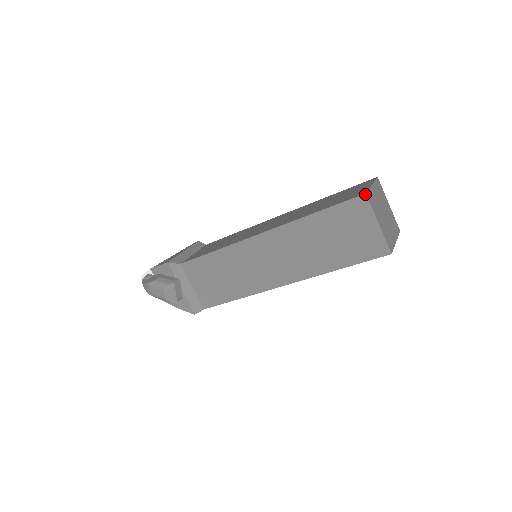
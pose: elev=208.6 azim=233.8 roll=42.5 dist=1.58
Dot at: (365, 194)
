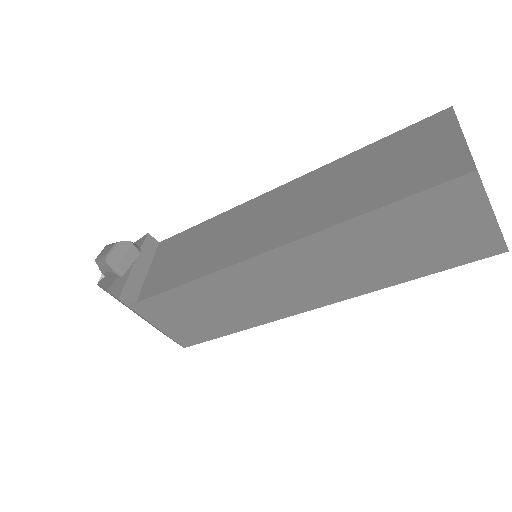
Dot at: (451, 107)
